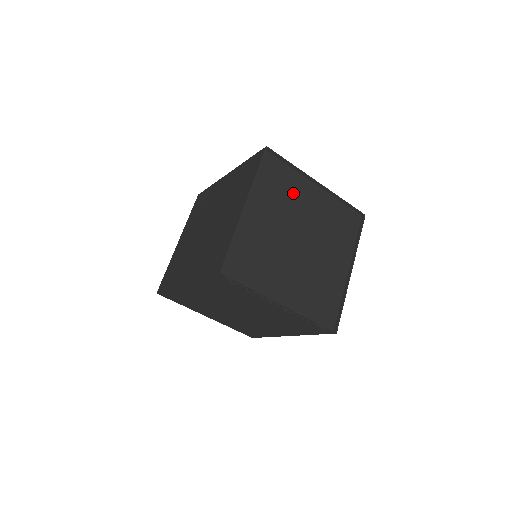
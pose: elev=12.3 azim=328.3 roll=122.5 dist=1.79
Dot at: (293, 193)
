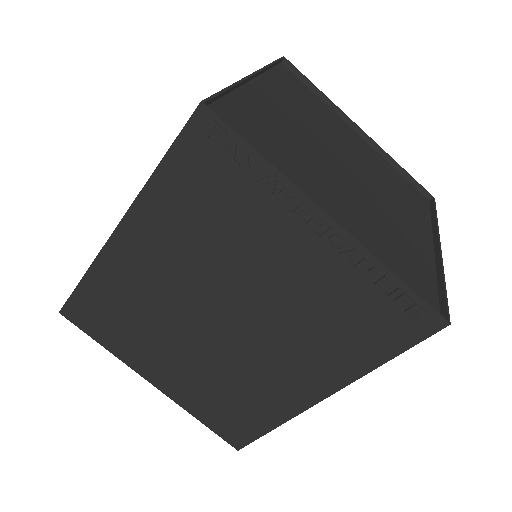
Dot at: (326, 119)
